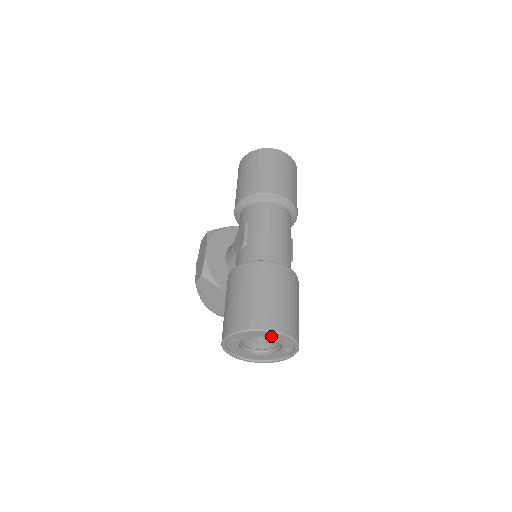
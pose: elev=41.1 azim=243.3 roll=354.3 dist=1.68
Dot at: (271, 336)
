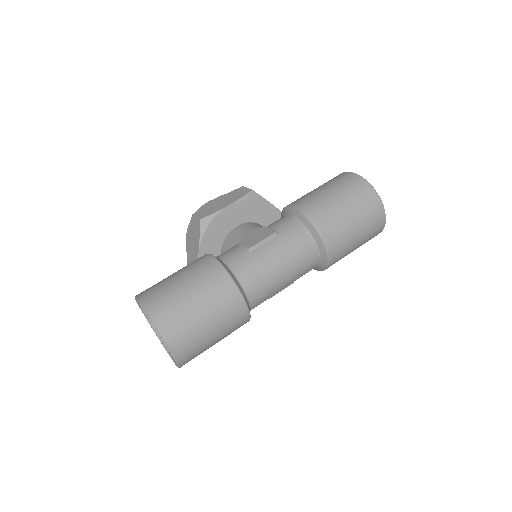
Dot at: occluded
